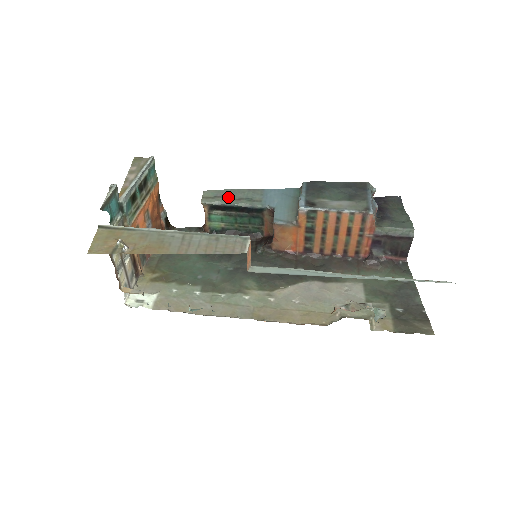
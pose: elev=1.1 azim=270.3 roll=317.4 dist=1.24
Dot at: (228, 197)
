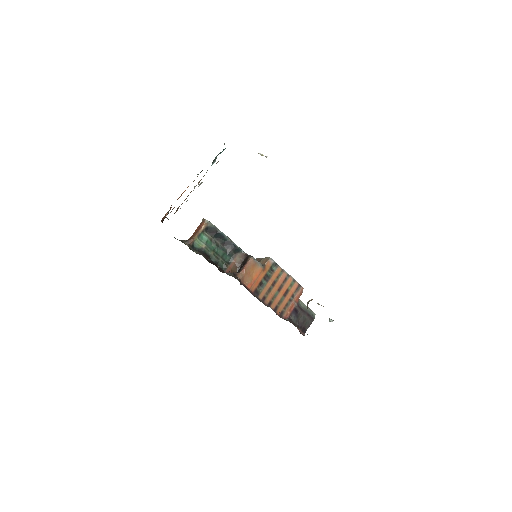
Dot at: occluded
